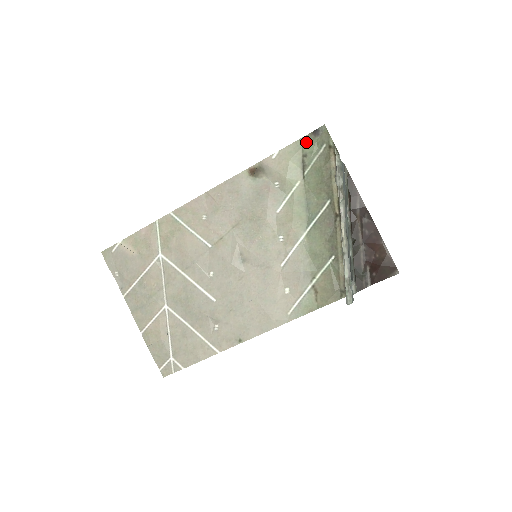
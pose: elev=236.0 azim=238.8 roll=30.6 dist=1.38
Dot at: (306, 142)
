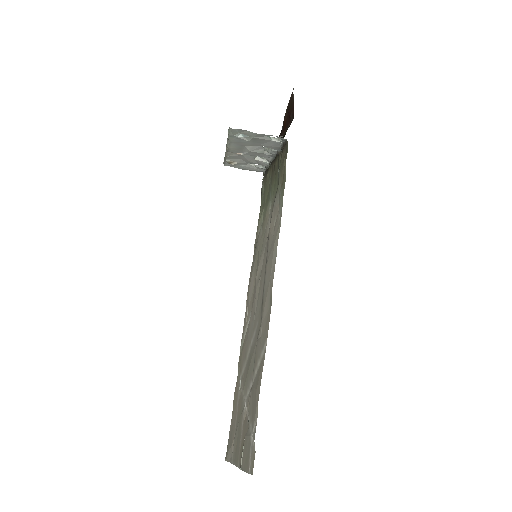
Dot at: (261, 204)
